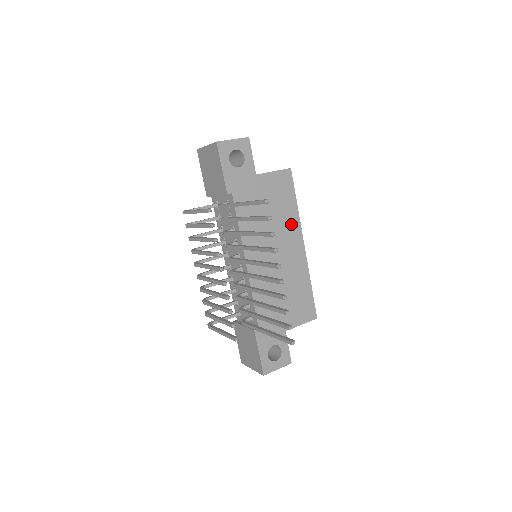
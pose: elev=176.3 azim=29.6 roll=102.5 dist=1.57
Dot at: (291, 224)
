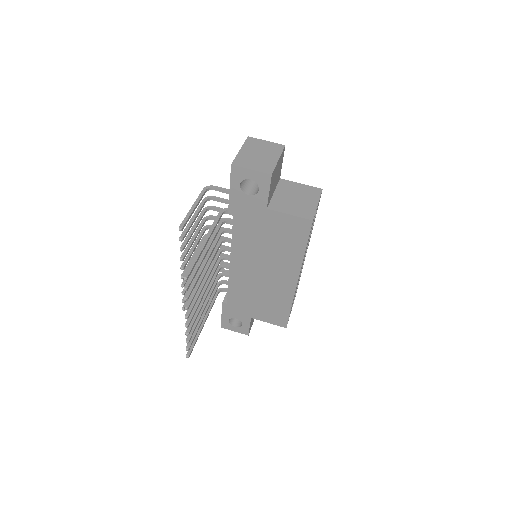
Dot at: (290, 261)
